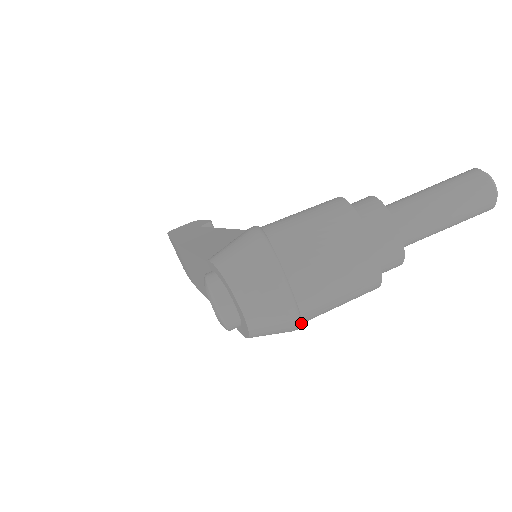
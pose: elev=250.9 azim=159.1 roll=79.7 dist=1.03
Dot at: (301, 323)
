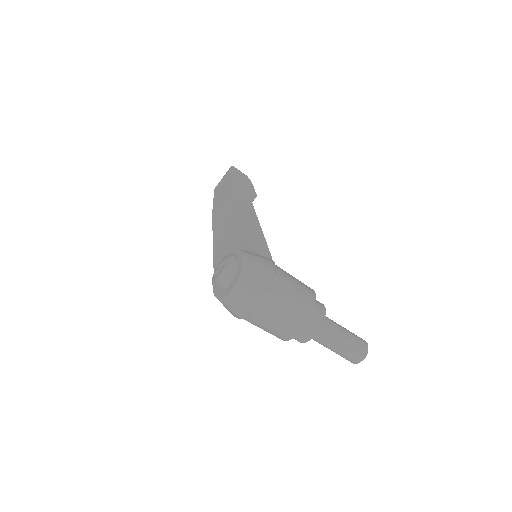
Dot at: occluded
